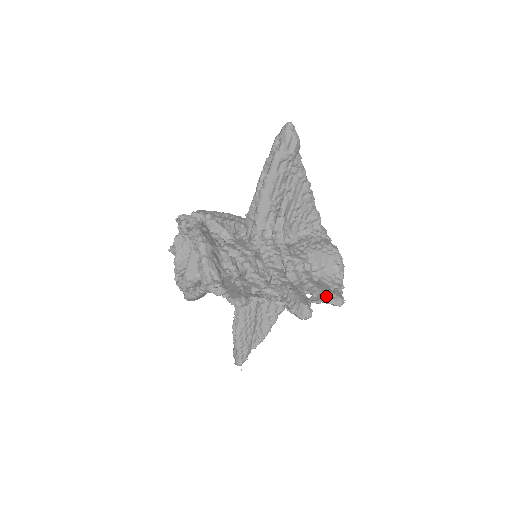
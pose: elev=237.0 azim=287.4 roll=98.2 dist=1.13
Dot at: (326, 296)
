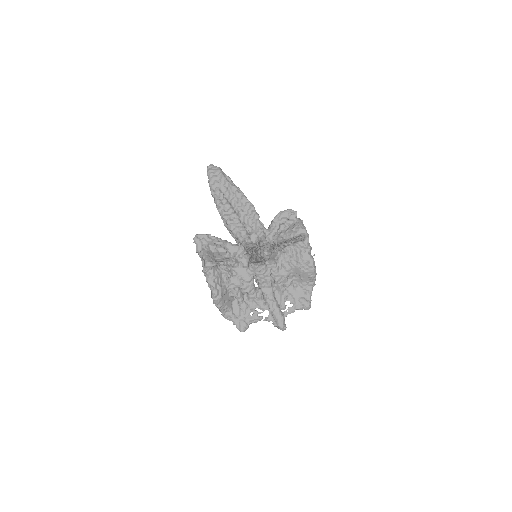
Dot at: (299, 306)
